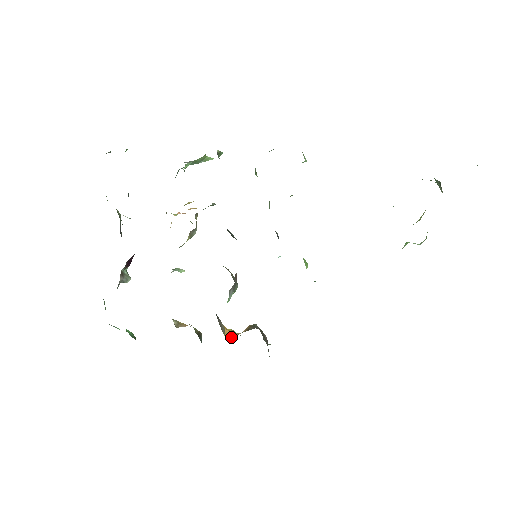
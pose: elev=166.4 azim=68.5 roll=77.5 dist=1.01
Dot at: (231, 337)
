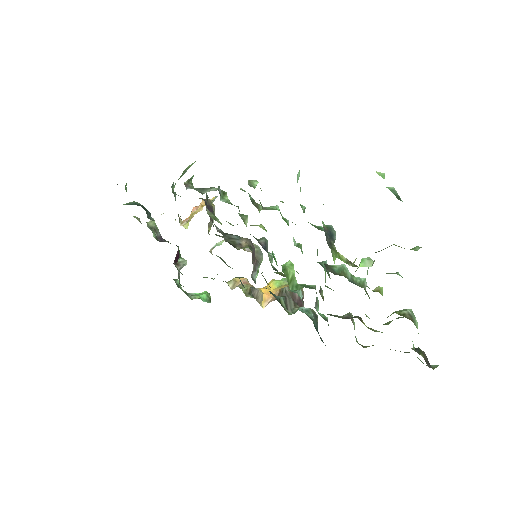
Dot at: occluded
